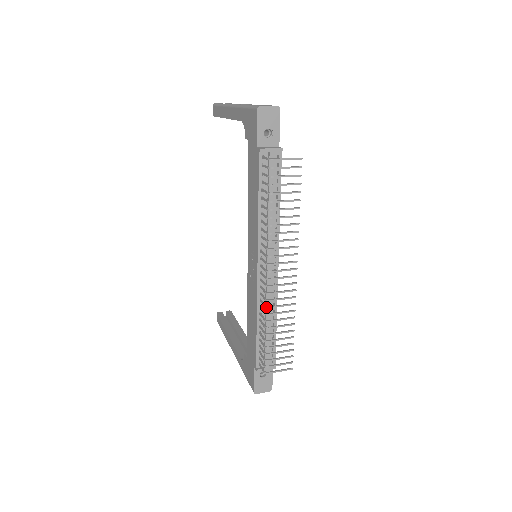
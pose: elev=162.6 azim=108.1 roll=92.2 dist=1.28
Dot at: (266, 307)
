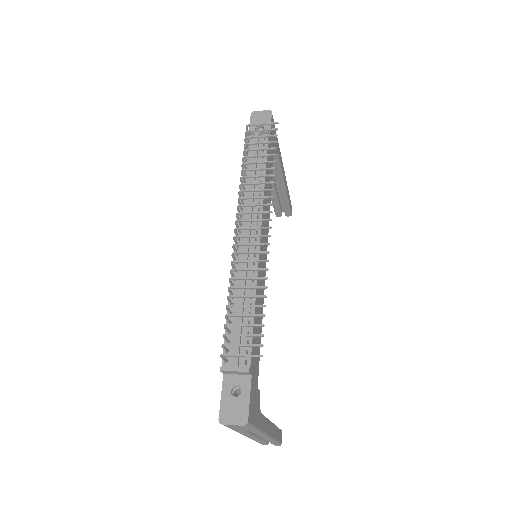
Dot at: (231, 262)
